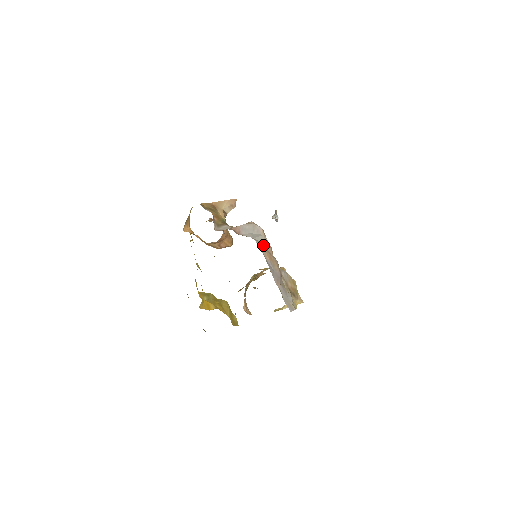
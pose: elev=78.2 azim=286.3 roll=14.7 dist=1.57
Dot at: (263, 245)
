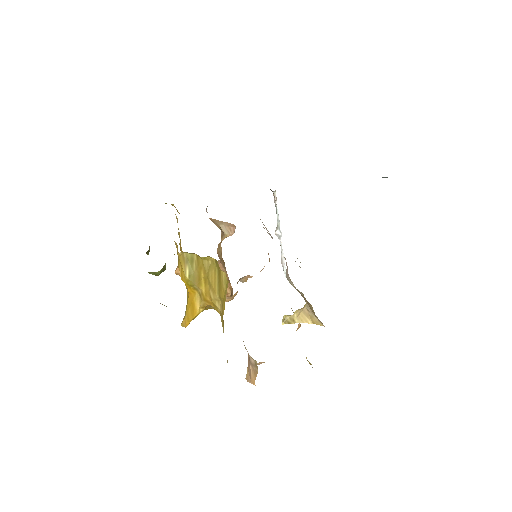
Dot at: occluded
